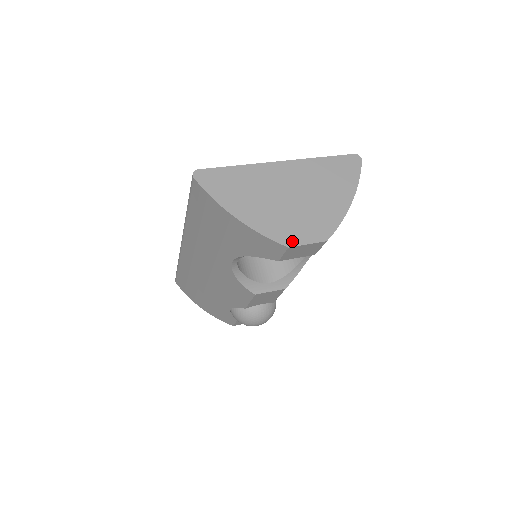
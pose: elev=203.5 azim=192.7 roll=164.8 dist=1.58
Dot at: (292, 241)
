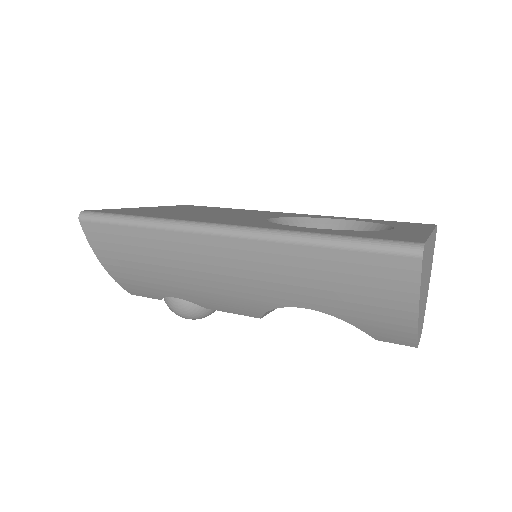
Dot at: (419, 339)
